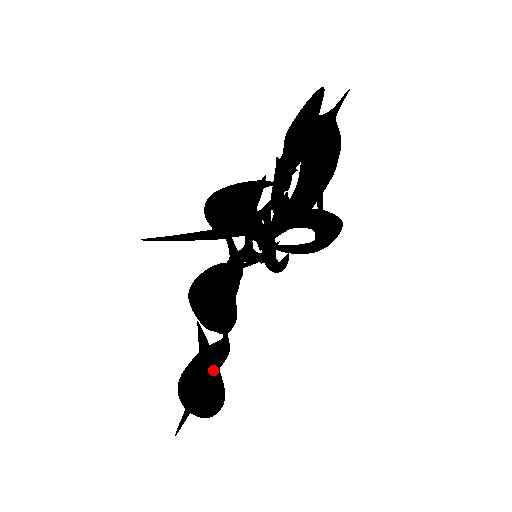
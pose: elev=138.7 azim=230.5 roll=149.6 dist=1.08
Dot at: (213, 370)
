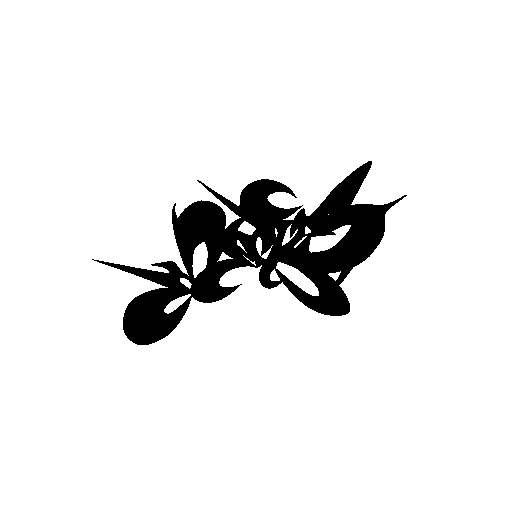
Dot at: (155, 274)
